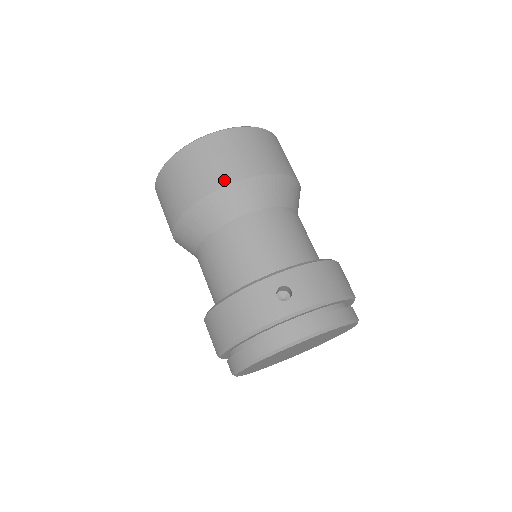
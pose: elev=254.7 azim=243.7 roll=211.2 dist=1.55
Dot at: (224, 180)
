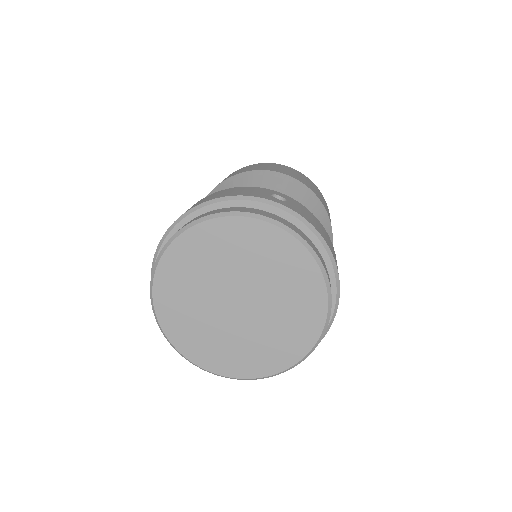
Dot at: (280, 171)
